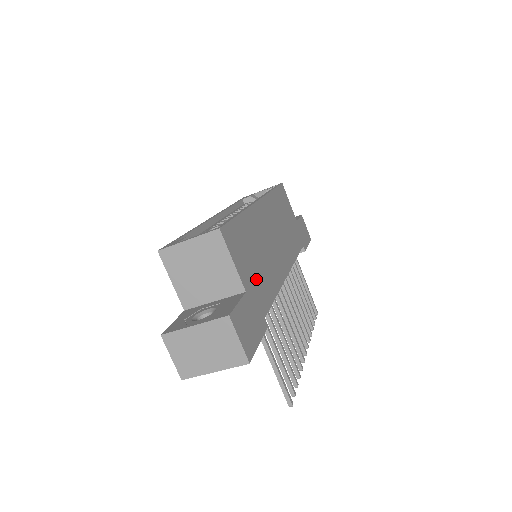
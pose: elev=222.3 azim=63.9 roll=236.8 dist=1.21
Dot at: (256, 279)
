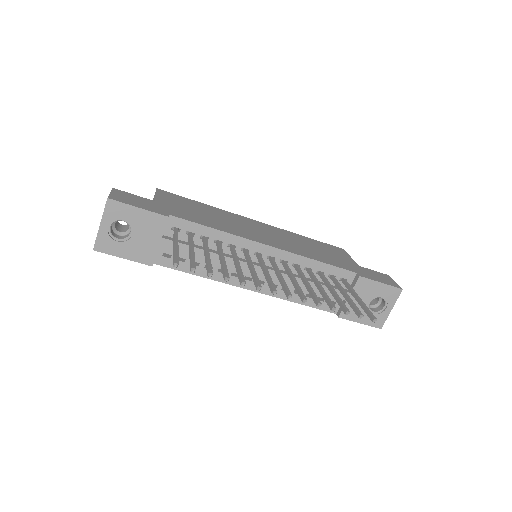
Dot at: (184, 211)
